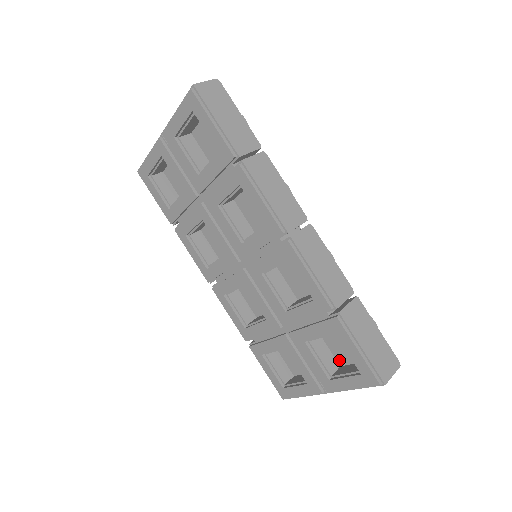
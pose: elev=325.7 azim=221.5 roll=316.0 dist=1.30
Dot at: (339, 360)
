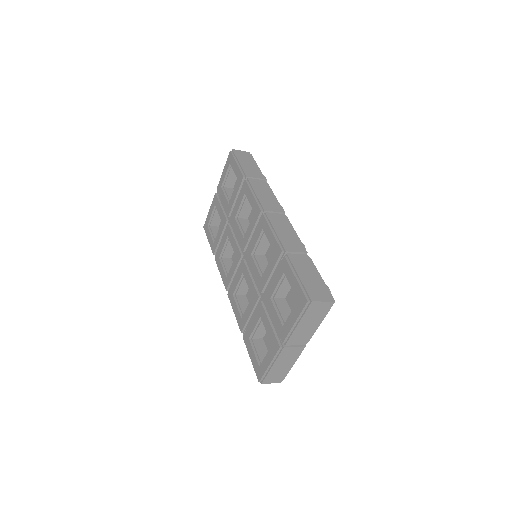
Dot at: occluded
